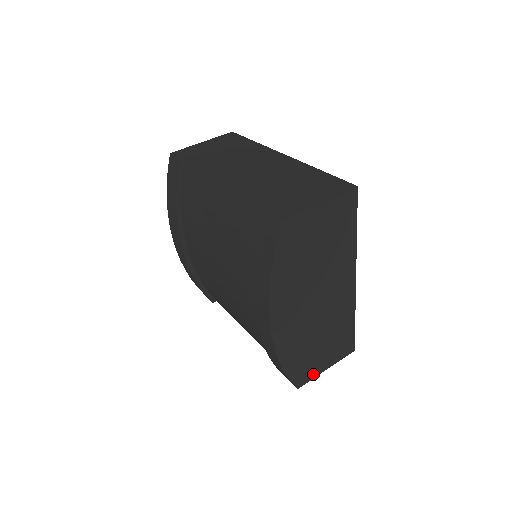
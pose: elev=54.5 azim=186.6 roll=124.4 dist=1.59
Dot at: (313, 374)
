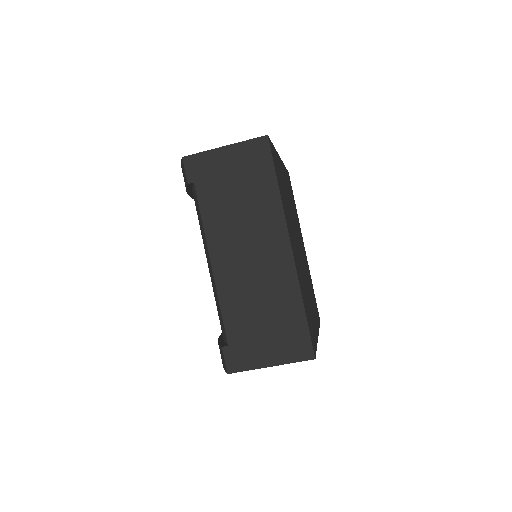
Dot at: occluded
